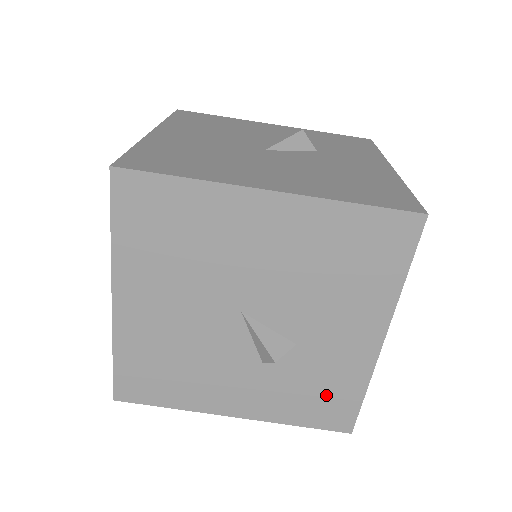
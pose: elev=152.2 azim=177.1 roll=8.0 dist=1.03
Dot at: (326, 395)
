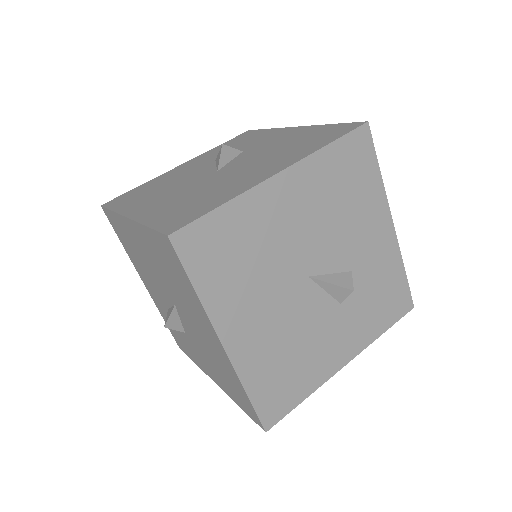
Dot at: (387, 293)
